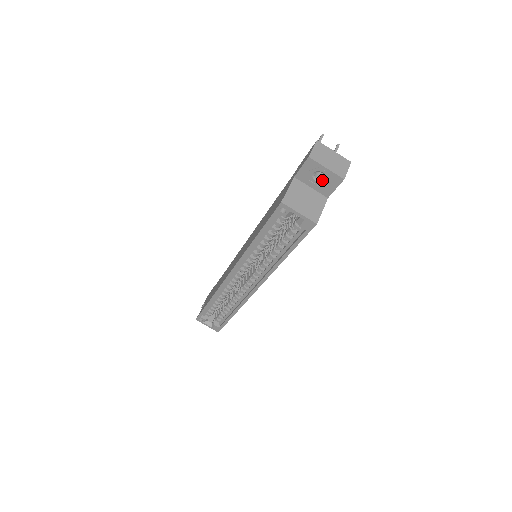
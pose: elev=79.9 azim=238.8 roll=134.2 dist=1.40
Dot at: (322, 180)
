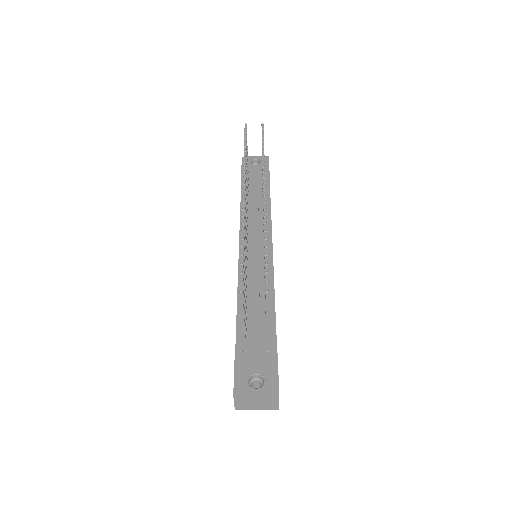
Dot at: occluded
